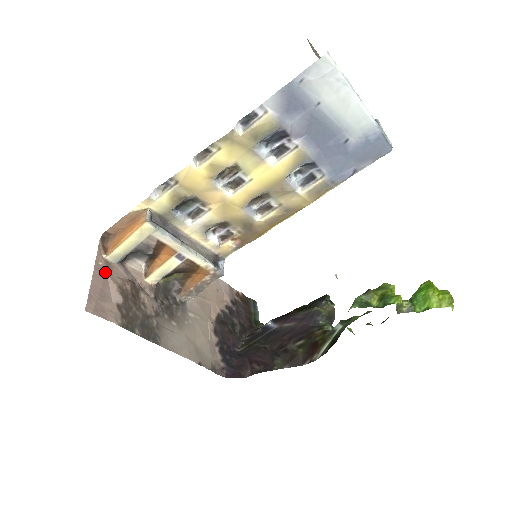
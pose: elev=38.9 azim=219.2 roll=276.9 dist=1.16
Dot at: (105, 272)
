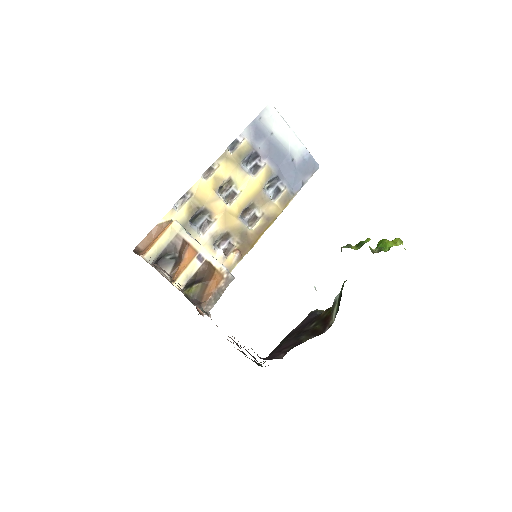
Dot at: occluded
